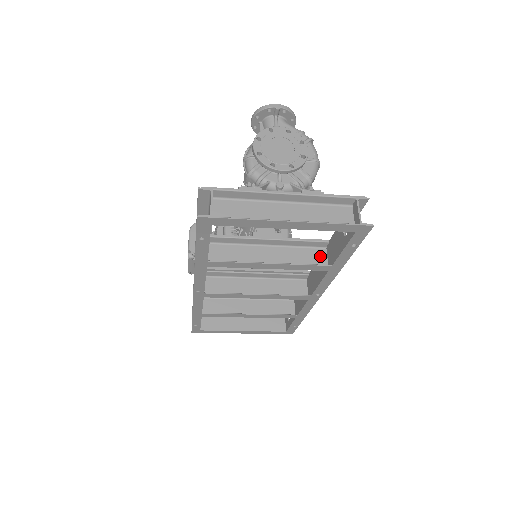
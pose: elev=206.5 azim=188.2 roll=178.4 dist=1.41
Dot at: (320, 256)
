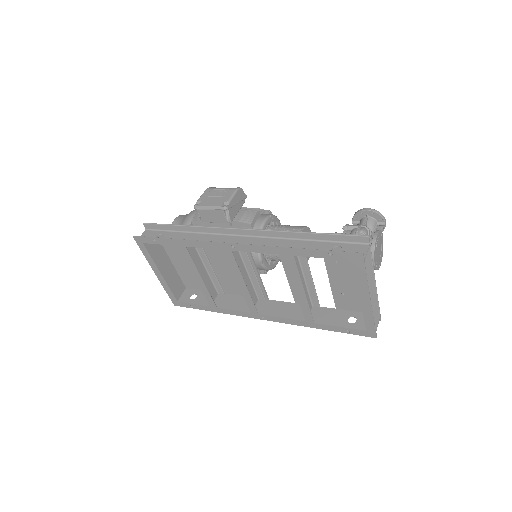
Dot at: occluded
